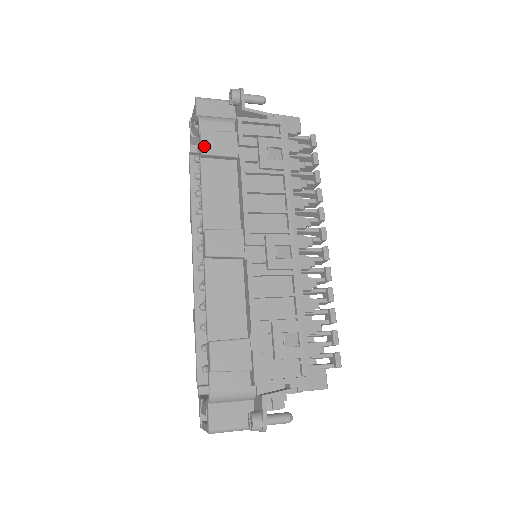
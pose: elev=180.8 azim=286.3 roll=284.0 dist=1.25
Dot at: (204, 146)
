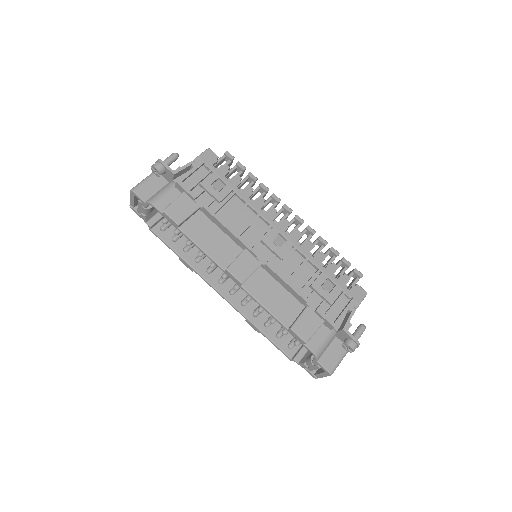
Dot at: (175, 219)
